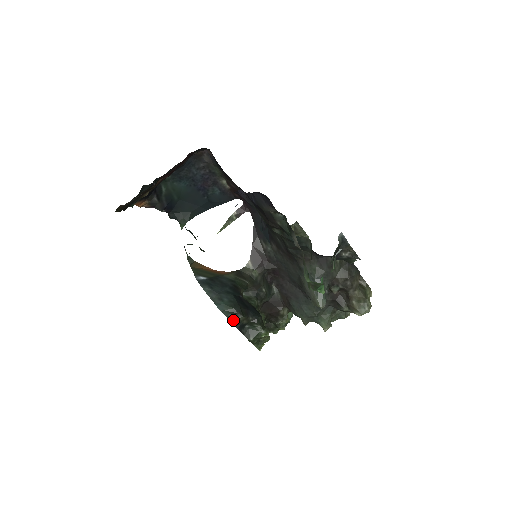
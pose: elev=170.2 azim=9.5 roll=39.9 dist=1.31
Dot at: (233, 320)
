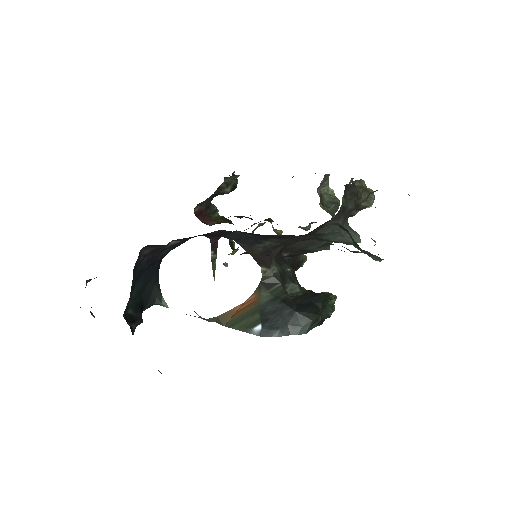
Dot at: (316, 325)
